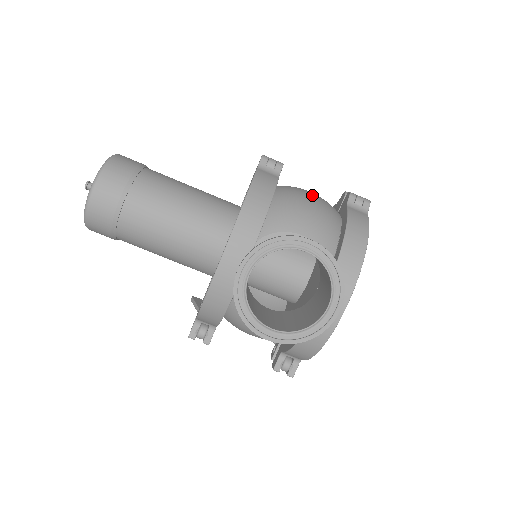
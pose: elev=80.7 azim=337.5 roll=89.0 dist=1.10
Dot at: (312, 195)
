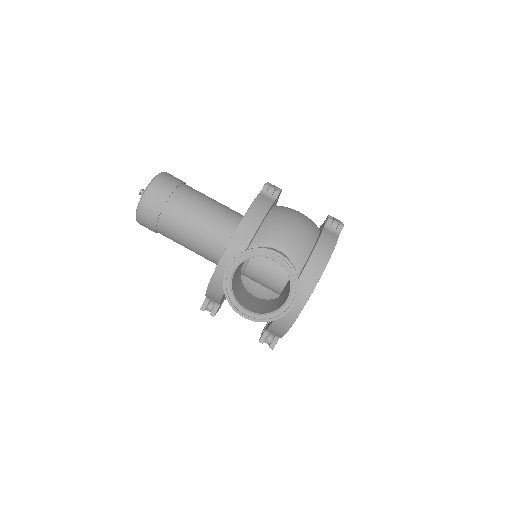
Dot at: (299, 216)
